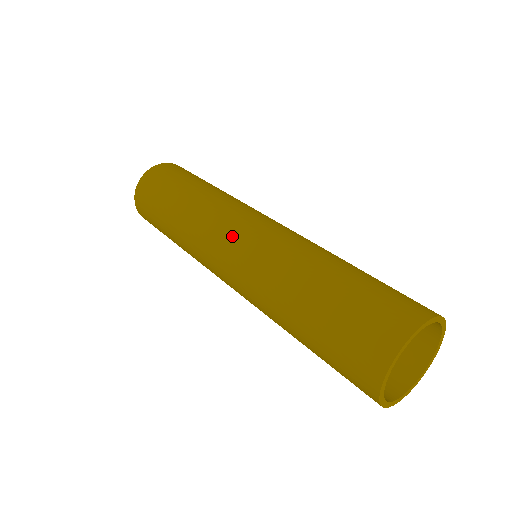
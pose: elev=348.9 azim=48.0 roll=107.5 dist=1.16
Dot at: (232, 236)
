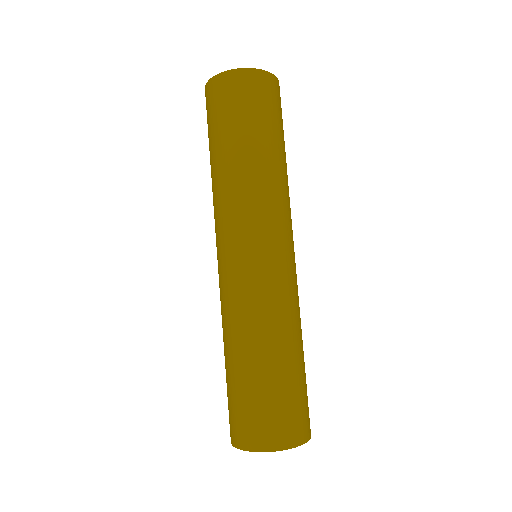
Dot at: (231, 250)
